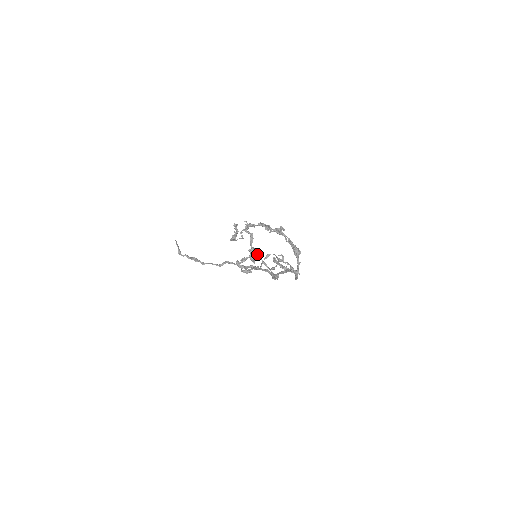
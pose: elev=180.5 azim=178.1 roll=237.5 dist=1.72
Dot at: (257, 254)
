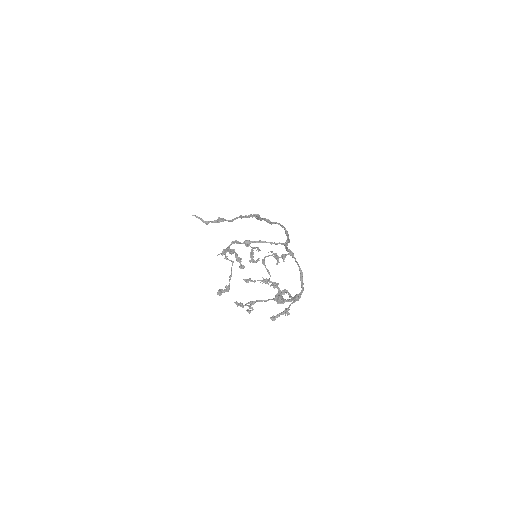
Dot at: occluded
